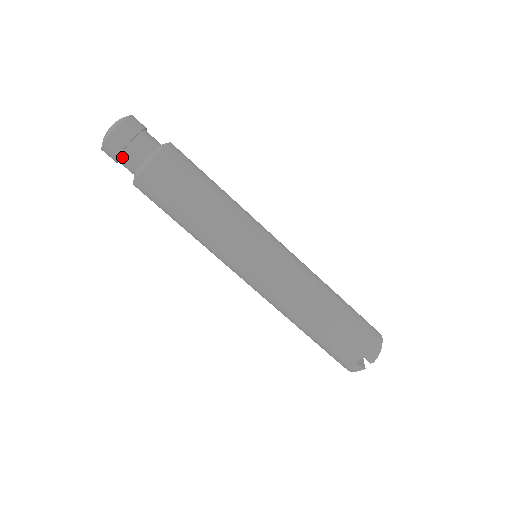
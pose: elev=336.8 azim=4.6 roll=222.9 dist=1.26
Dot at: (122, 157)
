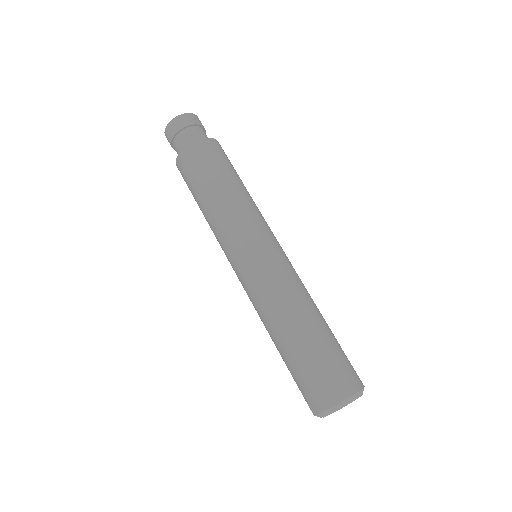
Dot at: occluded
